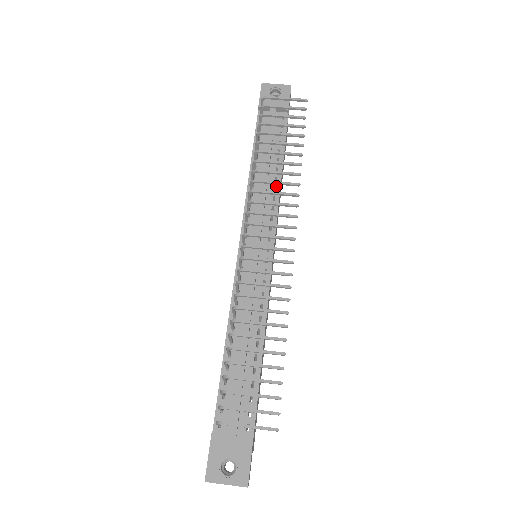
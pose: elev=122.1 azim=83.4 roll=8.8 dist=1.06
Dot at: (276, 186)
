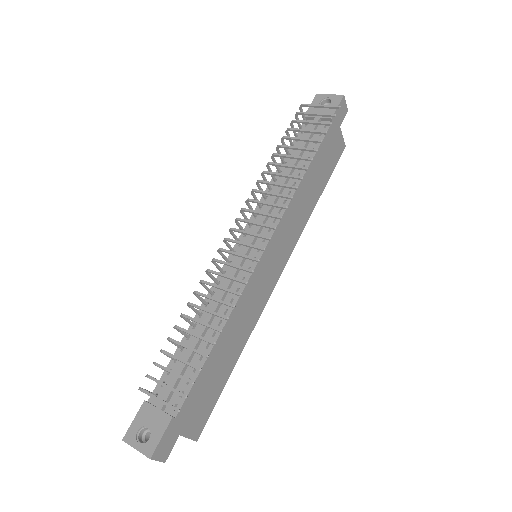
Dot at: (291, 191)
